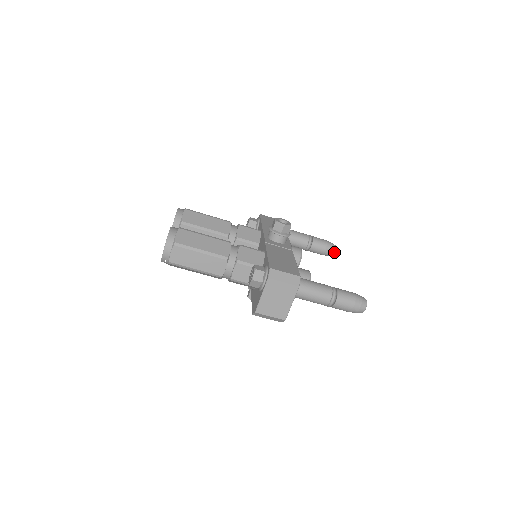
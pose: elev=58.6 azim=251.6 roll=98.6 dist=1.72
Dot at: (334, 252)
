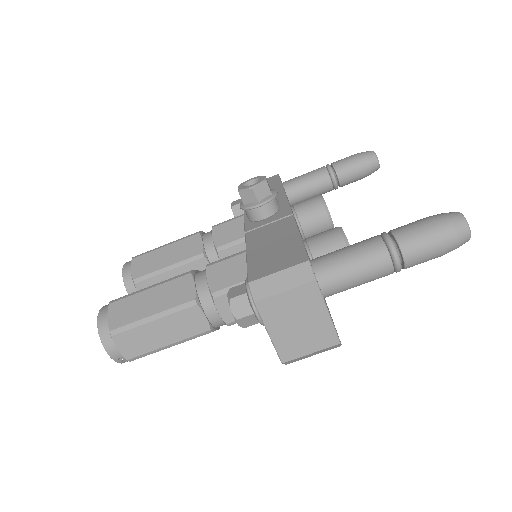
Dot at: (377, 162)
